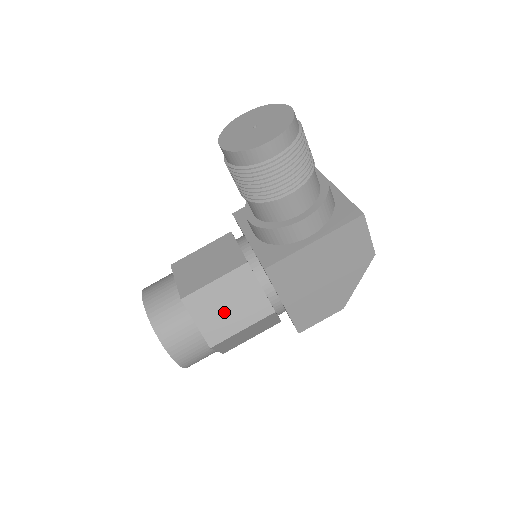
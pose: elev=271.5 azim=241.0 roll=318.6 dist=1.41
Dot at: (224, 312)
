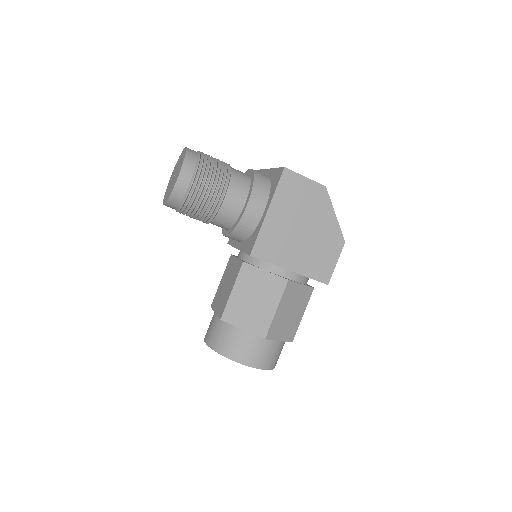
Dot at: (254, 307)
